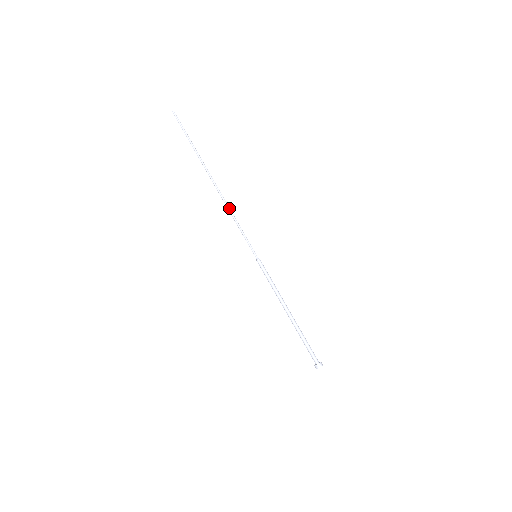
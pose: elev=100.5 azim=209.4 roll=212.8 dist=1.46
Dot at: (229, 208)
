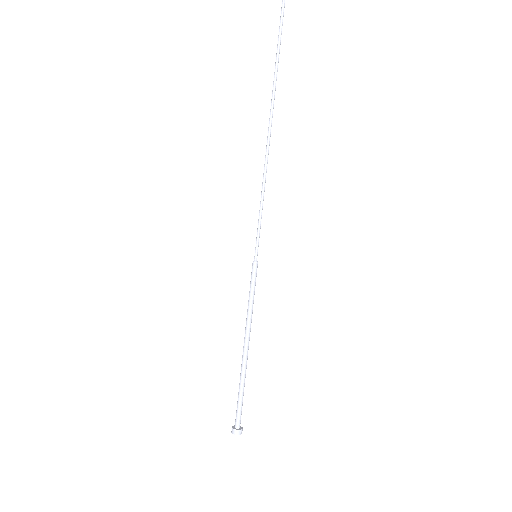
Dot at: (265, 174)
